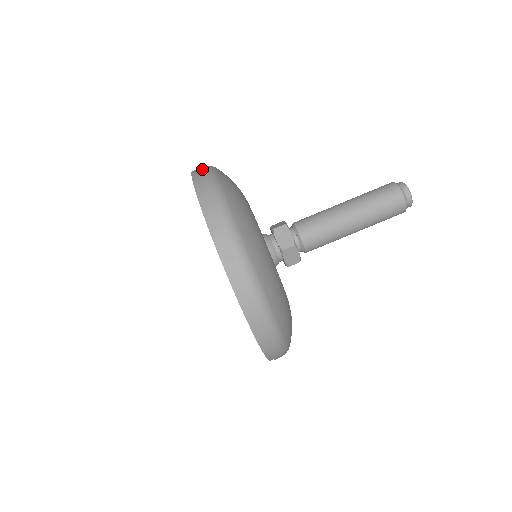
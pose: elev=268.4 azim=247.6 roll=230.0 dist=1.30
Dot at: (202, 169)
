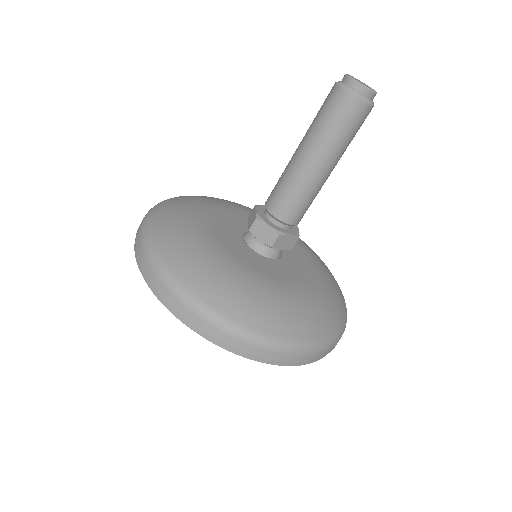
Dot at: (138, 239)
